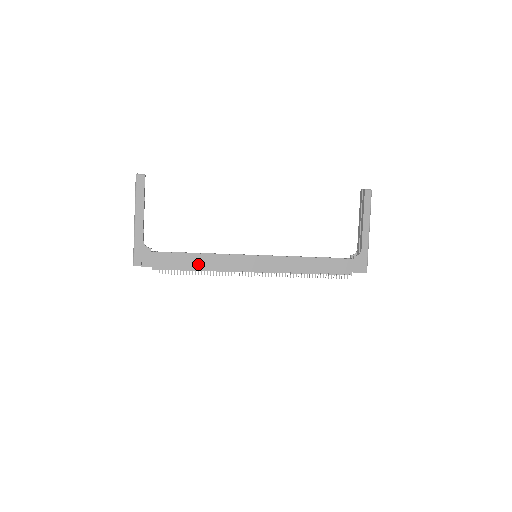
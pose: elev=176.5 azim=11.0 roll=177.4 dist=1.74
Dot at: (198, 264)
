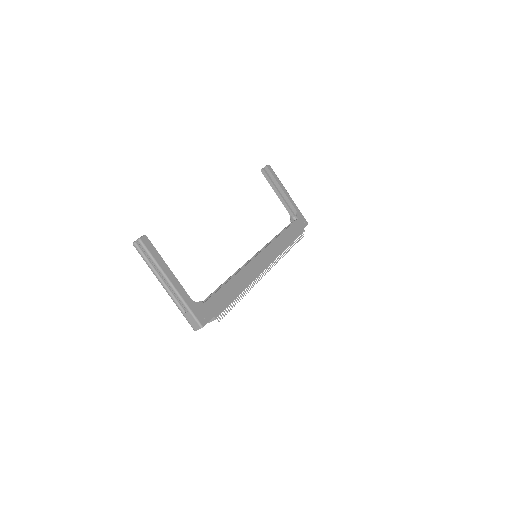
Dot at: (237, 288)
